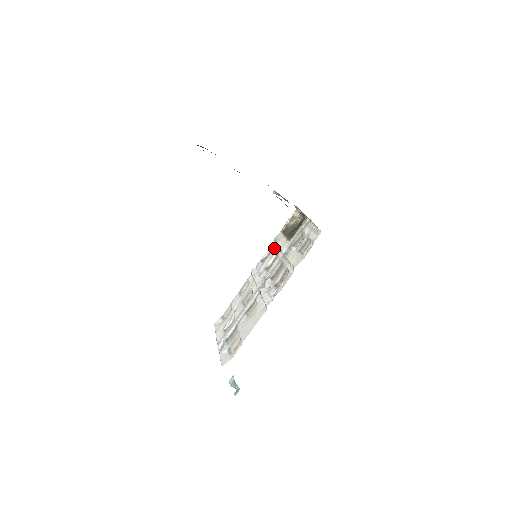
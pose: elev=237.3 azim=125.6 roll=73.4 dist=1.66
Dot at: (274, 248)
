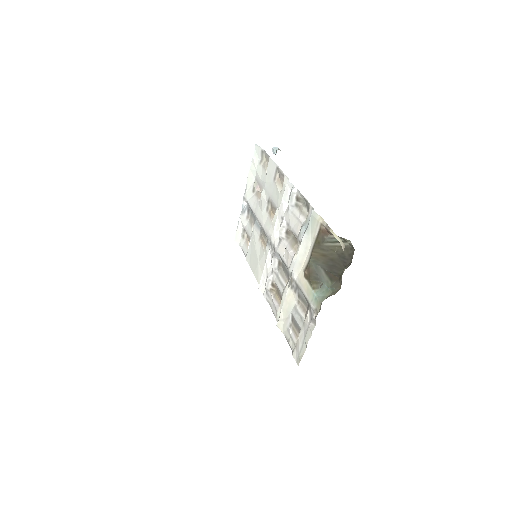
Dot at: (299, 234)
